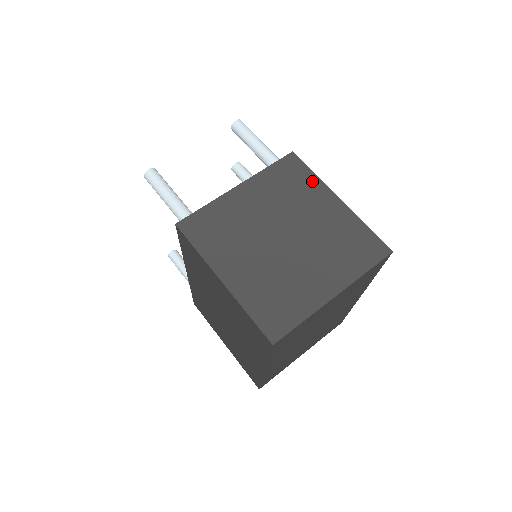
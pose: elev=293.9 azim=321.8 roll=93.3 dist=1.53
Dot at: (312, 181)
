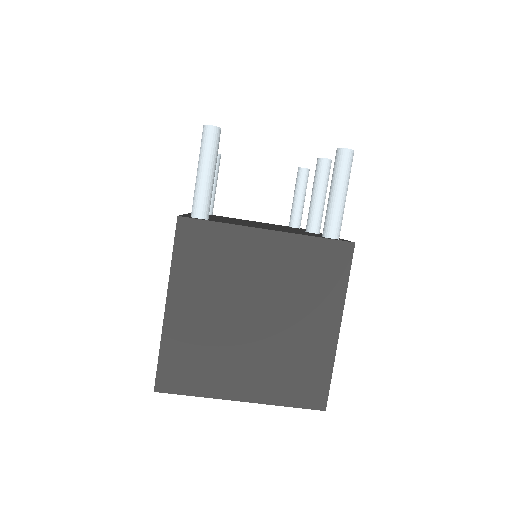
Dot at: (337, 289)
